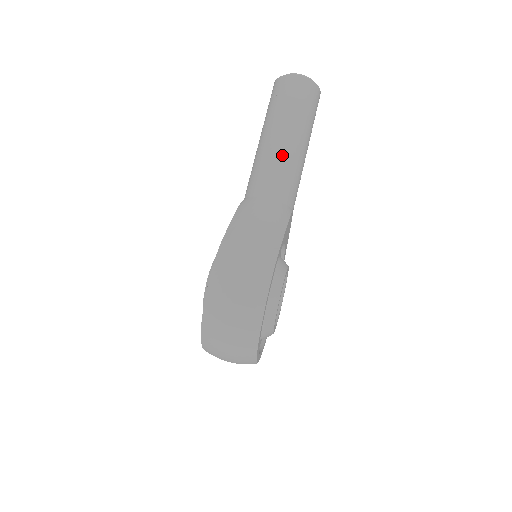
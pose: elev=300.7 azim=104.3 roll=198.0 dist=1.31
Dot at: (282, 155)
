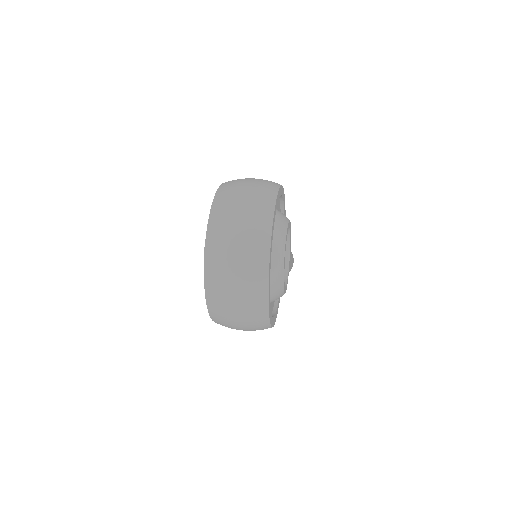
Dot at: occluded
